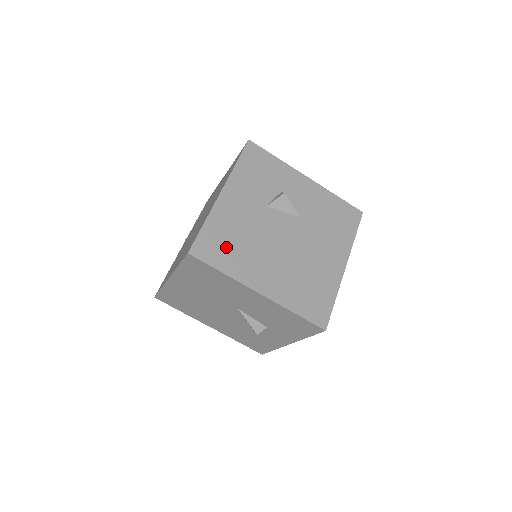
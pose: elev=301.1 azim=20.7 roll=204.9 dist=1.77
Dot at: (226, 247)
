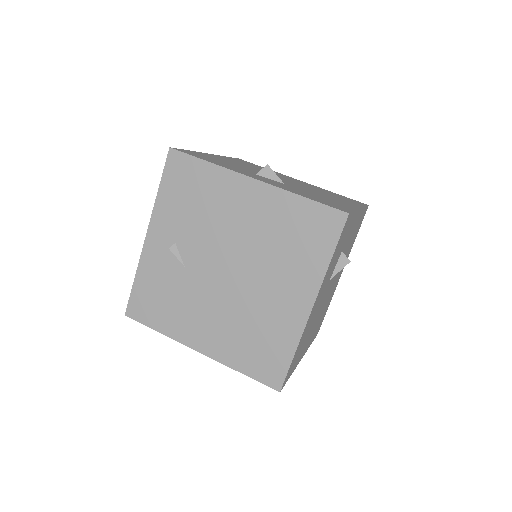
Dot at: (299, 353)
